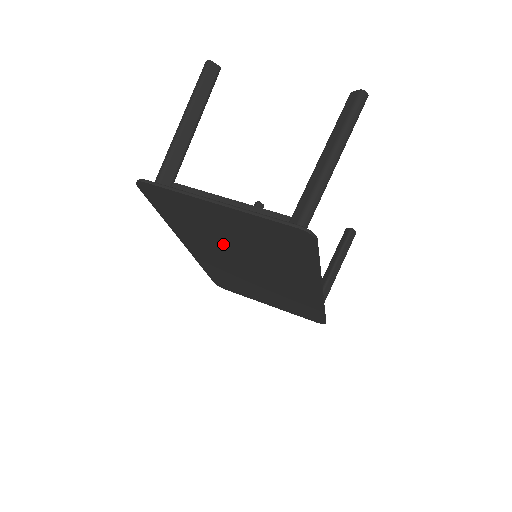
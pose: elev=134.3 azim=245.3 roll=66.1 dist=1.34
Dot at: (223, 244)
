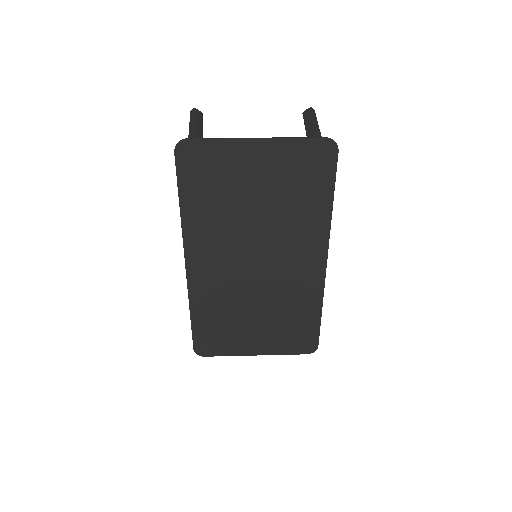
Dot at: (239, 223)
